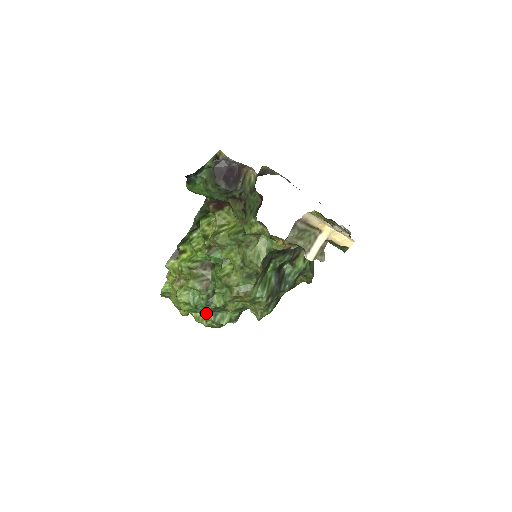
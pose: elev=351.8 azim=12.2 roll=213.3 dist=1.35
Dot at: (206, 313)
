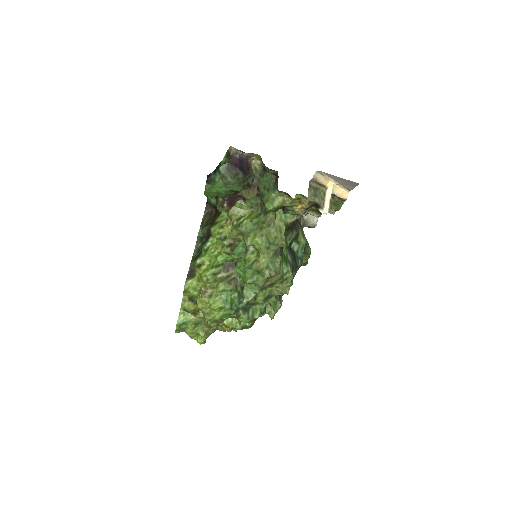
Dot at: (239, 314)
